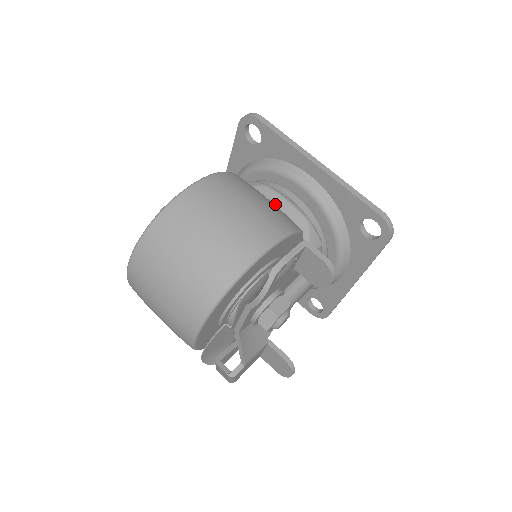
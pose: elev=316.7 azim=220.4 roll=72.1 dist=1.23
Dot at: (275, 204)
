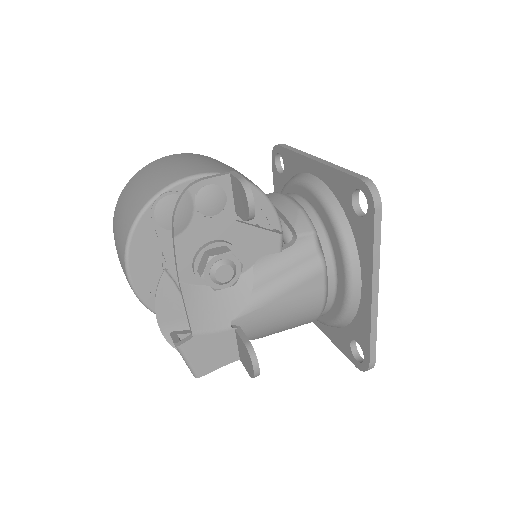
Dot at: (273, 200)
